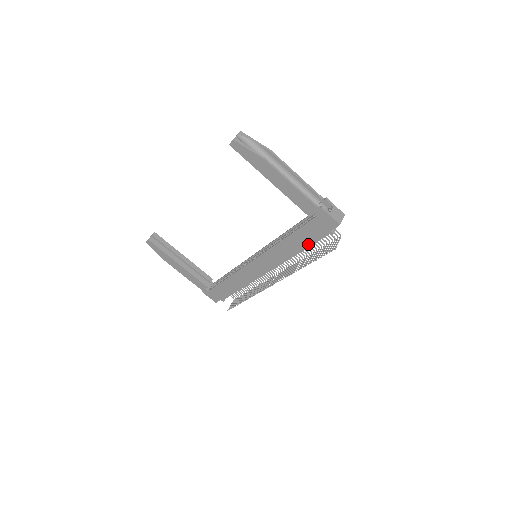
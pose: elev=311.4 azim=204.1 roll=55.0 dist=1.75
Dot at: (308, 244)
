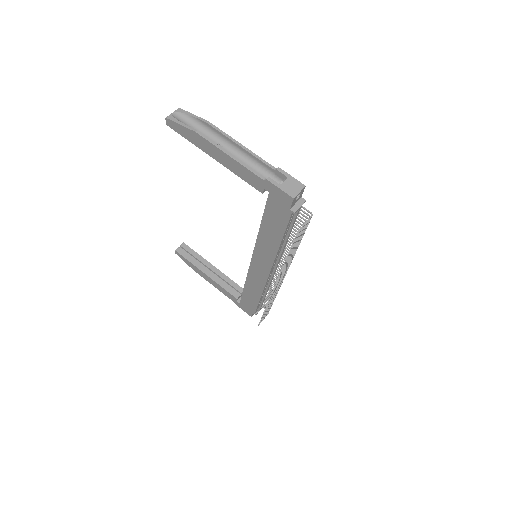
Dot at: (281, 231)
